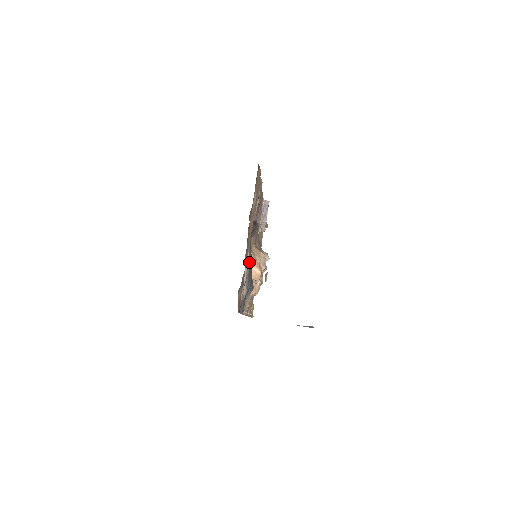
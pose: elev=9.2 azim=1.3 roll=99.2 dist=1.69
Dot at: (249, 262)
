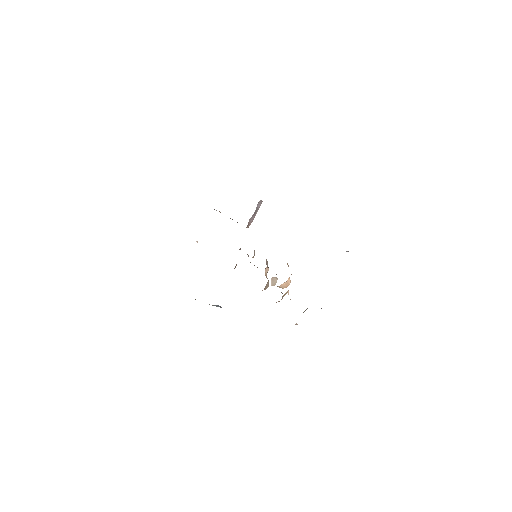
Dot at: occluded
